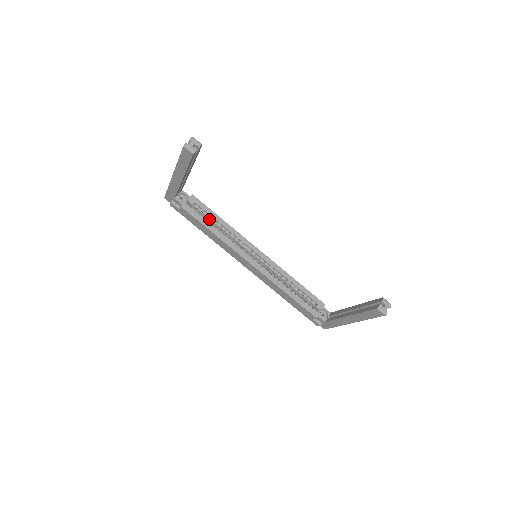
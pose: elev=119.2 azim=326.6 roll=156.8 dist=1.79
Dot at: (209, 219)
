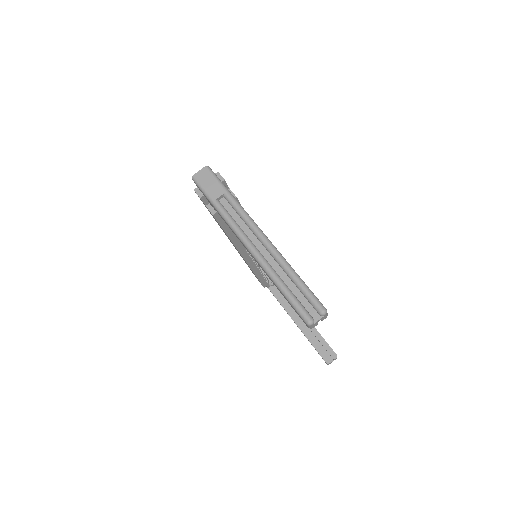
Dot at: occluded
